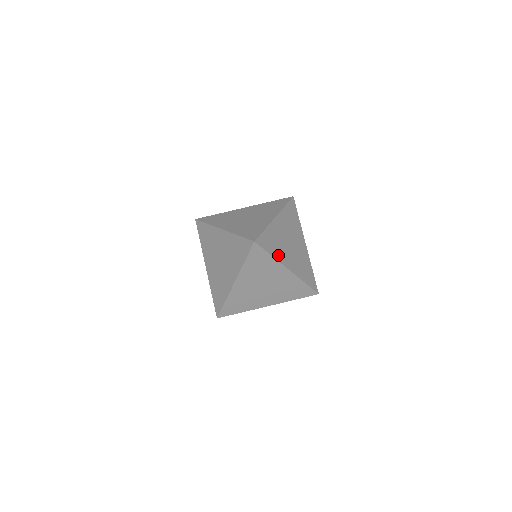
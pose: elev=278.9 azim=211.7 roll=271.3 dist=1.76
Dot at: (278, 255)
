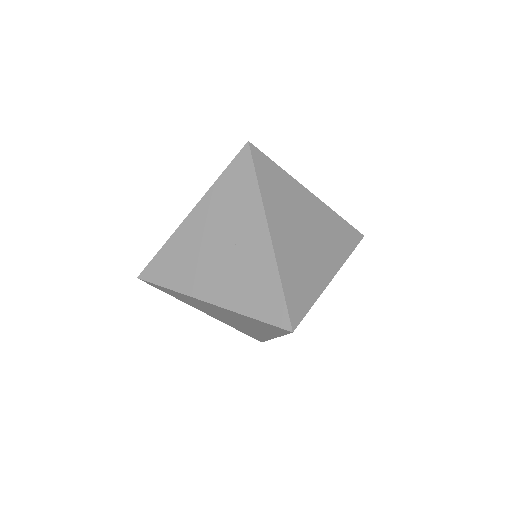
Dot at: (270, 201)
